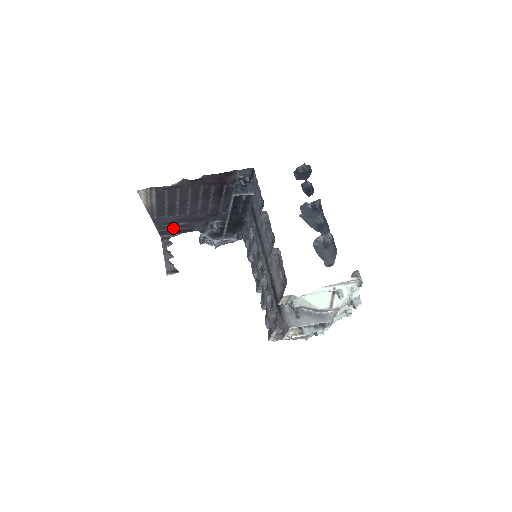
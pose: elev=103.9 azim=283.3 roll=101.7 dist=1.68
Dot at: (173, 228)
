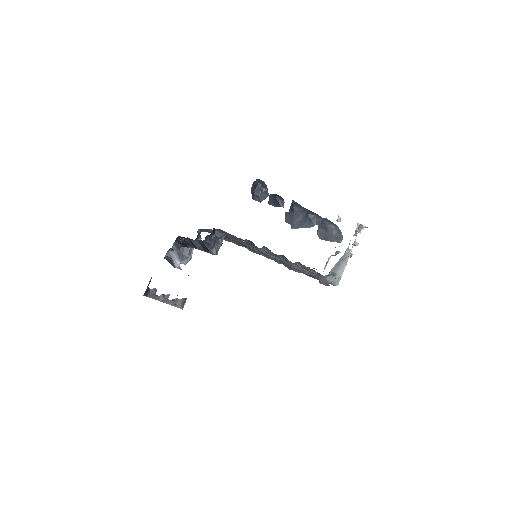
Dot at: occluded
